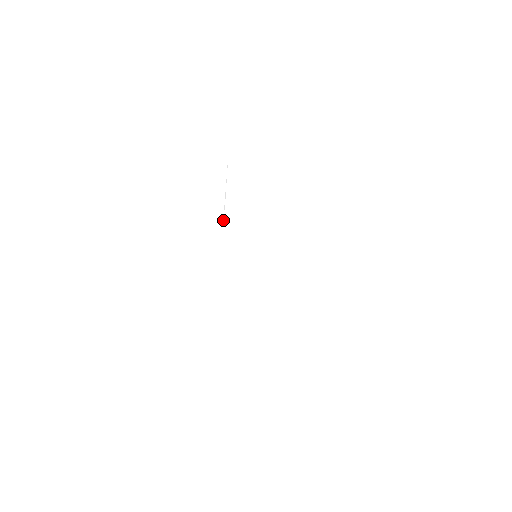
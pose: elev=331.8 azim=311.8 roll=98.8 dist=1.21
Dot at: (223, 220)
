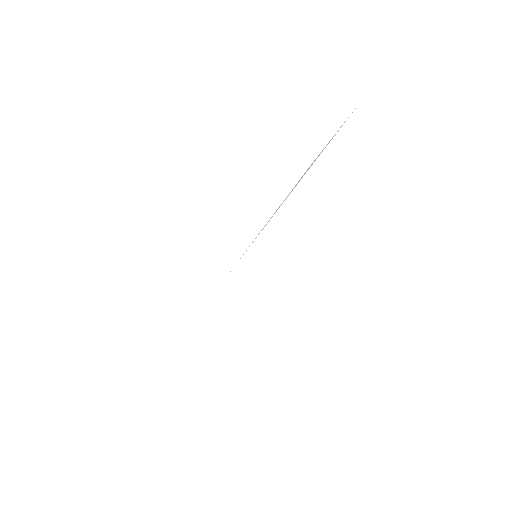
Dot at: occluded
